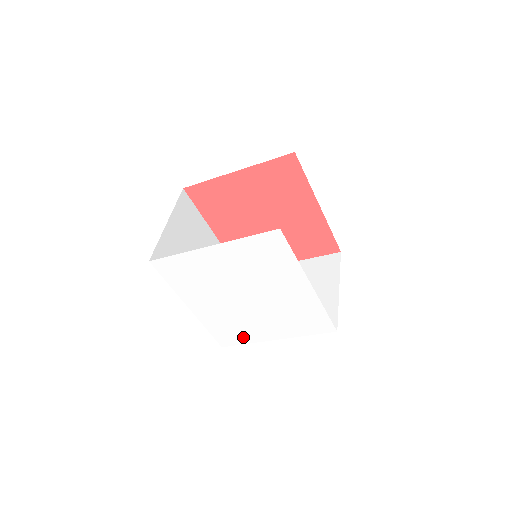
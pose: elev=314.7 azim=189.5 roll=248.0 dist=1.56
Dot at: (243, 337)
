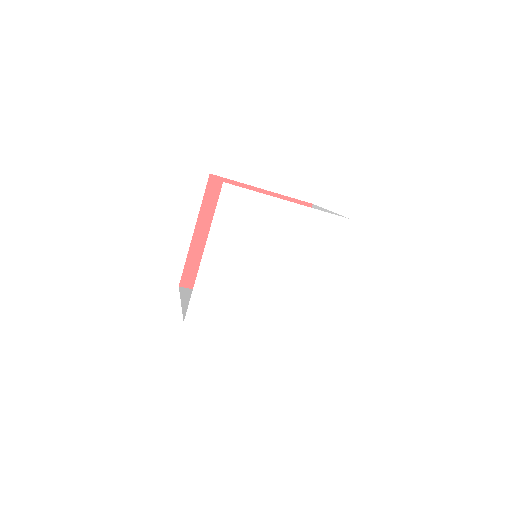
Dot at: (219, 317)
